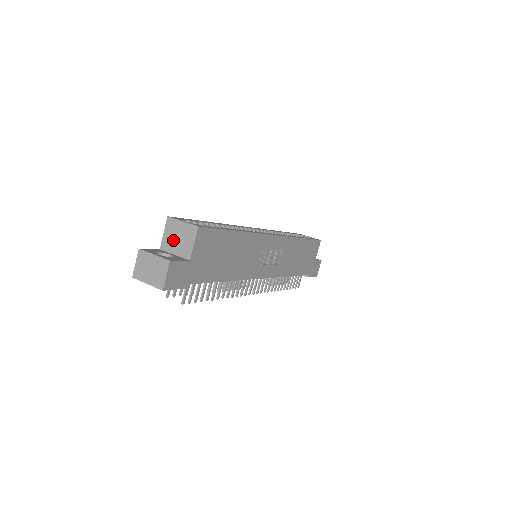
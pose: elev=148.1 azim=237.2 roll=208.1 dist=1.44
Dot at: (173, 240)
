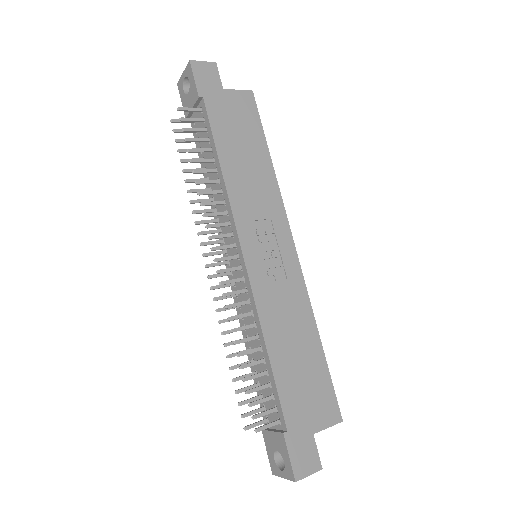
Dot at: occluded
